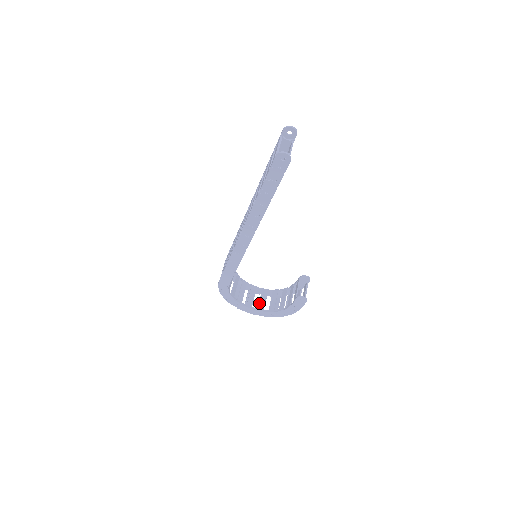
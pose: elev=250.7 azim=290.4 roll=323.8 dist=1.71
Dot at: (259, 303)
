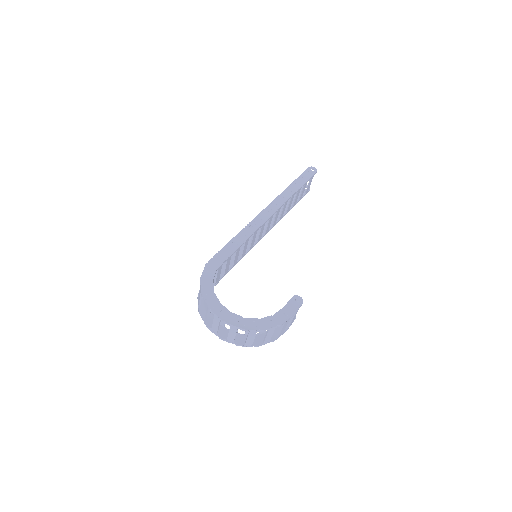
Dot at: occluded
